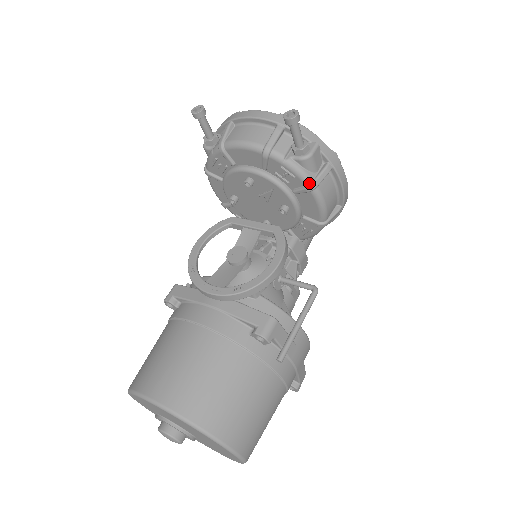
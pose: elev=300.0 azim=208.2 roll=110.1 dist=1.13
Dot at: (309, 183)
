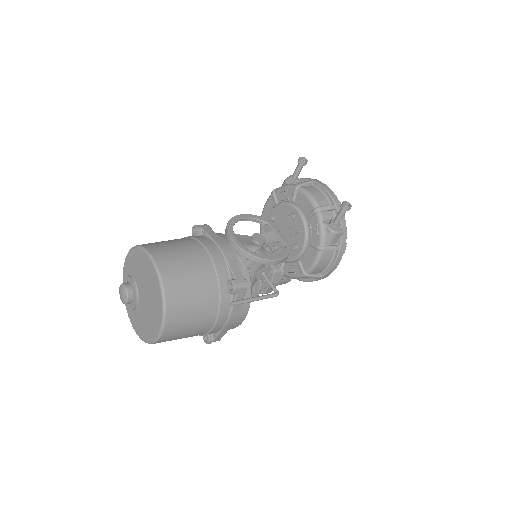
Dot at: (322, 245)
